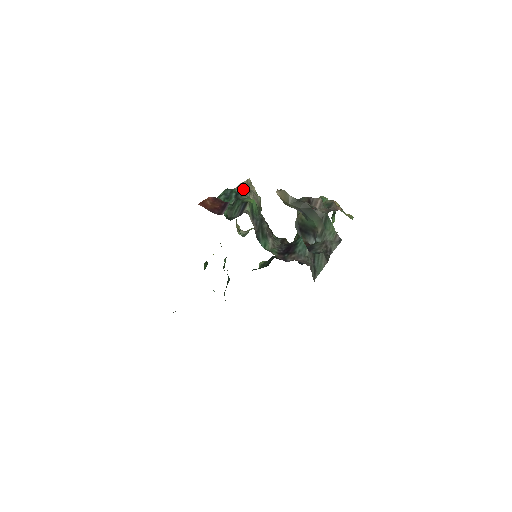
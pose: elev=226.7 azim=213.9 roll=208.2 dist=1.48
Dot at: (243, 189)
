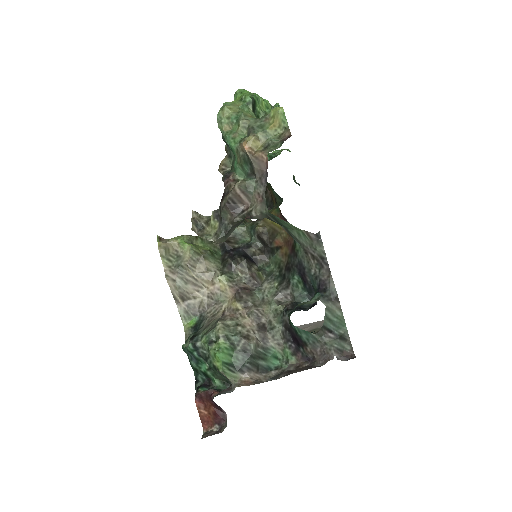
Dot at: (176, 281)
